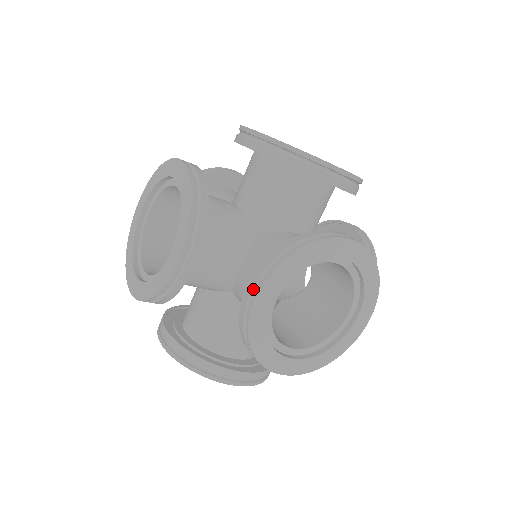
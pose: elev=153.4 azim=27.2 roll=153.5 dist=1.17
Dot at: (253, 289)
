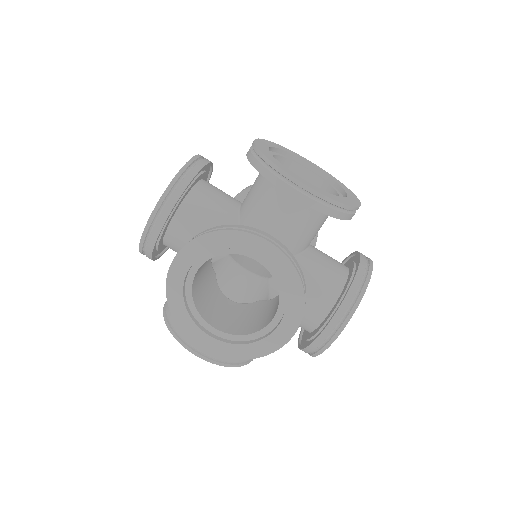
Dot at: occluded
